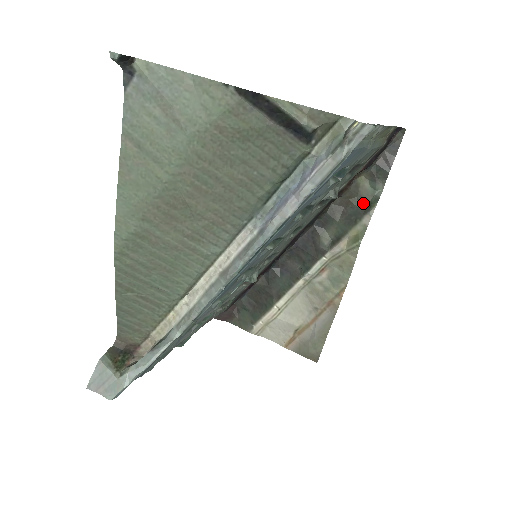
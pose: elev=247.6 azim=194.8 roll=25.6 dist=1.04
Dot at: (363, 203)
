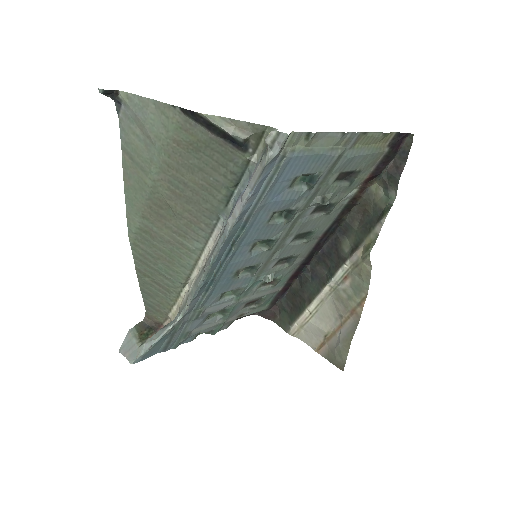
Dot at: (377, 211)
